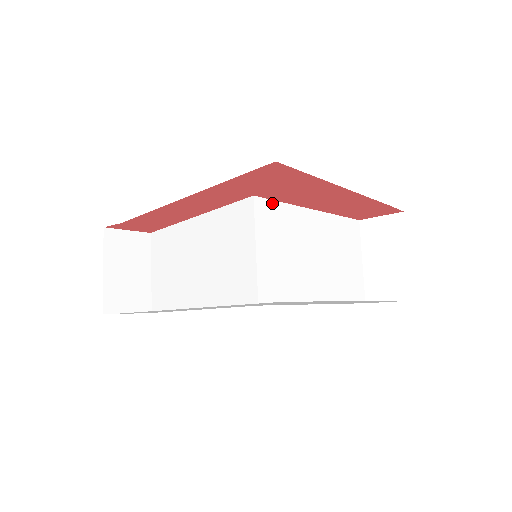
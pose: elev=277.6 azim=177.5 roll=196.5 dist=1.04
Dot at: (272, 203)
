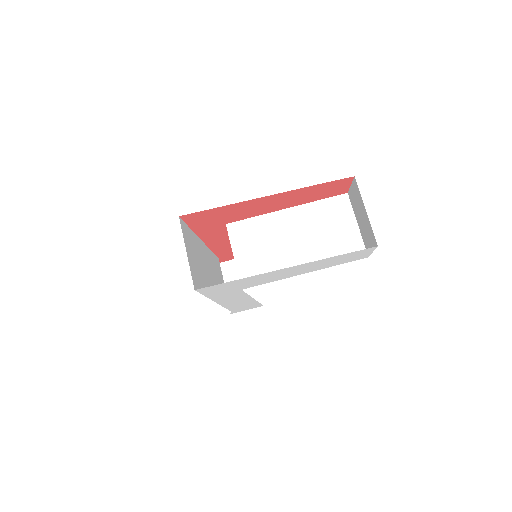
Dot at: (243, 222)
